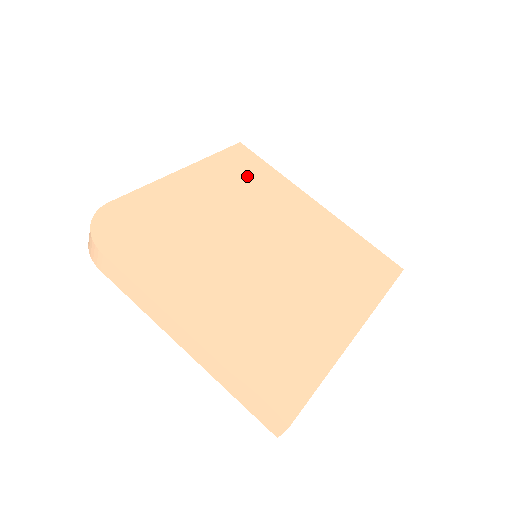
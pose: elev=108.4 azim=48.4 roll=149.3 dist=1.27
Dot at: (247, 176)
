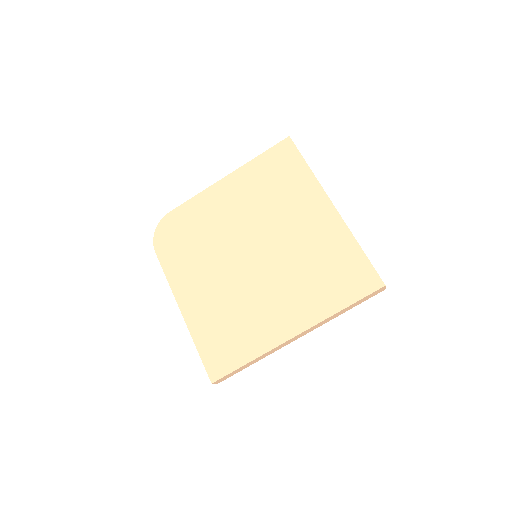
Dot at: (277, 178)
